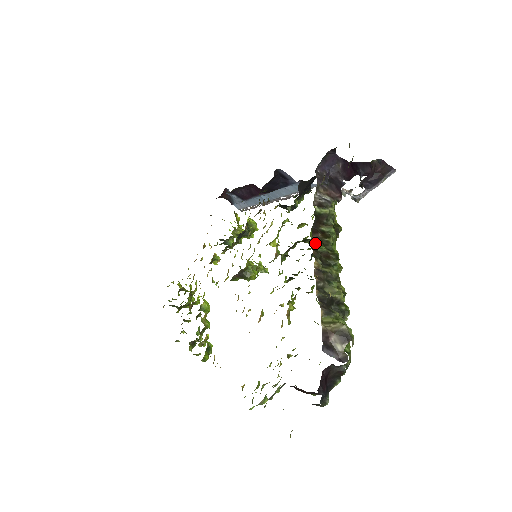
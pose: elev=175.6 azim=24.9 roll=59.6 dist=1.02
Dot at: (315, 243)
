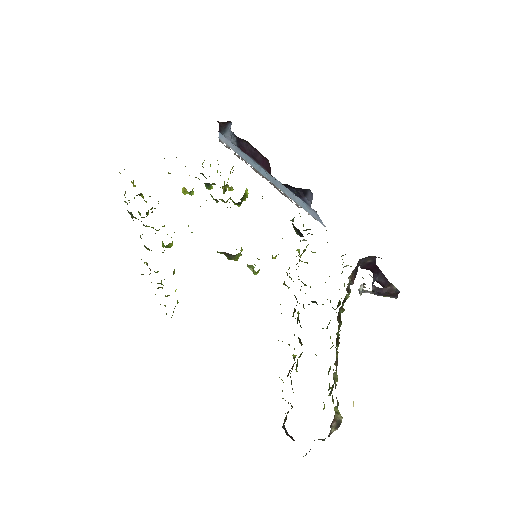
Dot at: occluded
